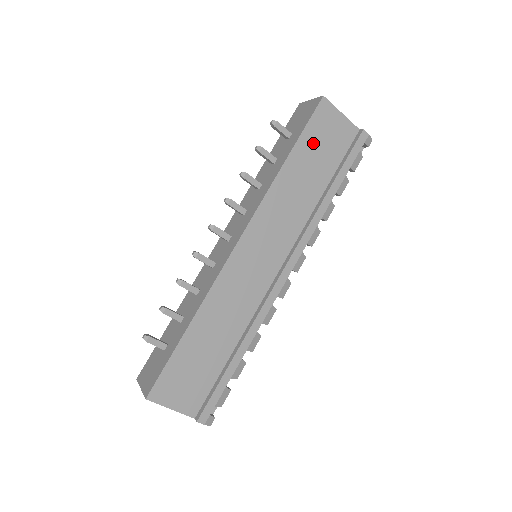
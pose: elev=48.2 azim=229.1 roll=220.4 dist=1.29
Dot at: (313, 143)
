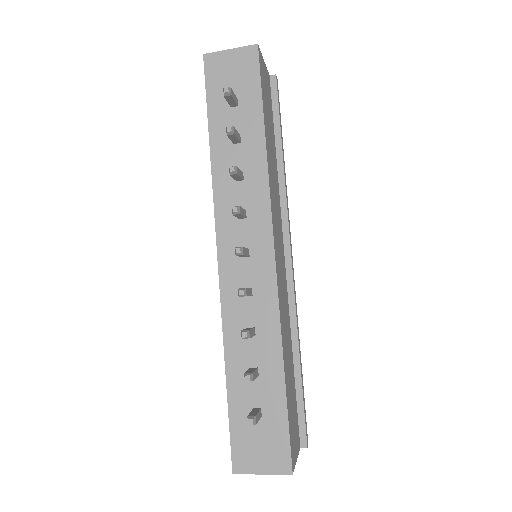
Dot at: (266, 105)
